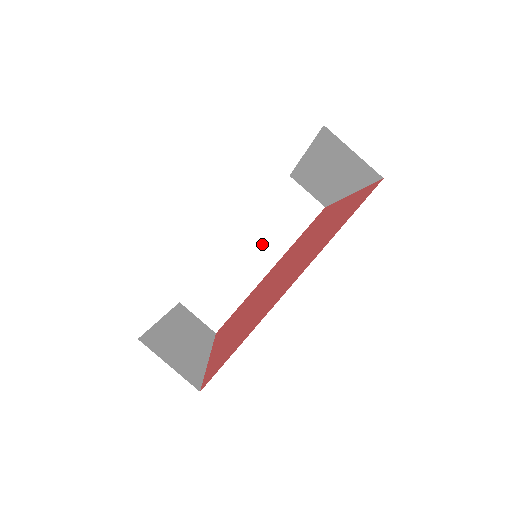
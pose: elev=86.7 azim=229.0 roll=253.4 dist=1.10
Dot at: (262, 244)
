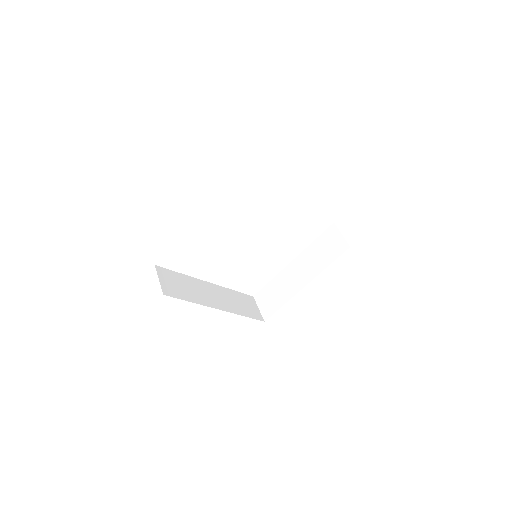
Dot at: (305, 267)
